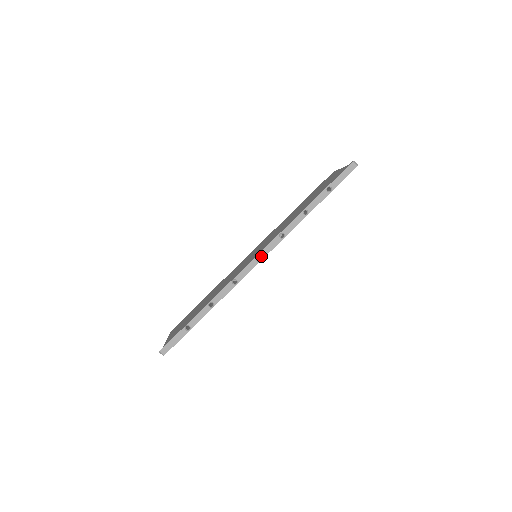
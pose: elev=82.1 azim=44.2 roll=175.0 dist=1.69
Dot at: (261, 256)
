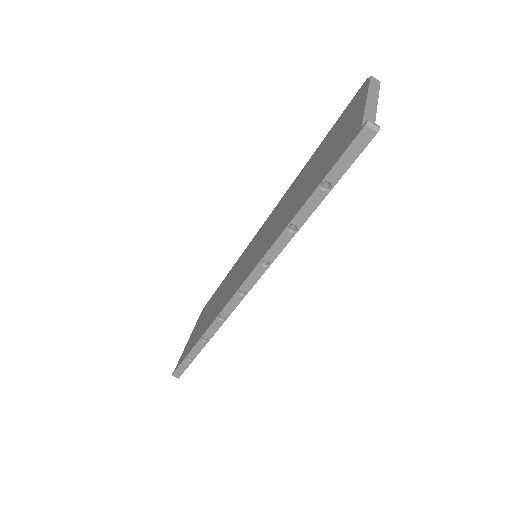
Dot at: (244, 290)
